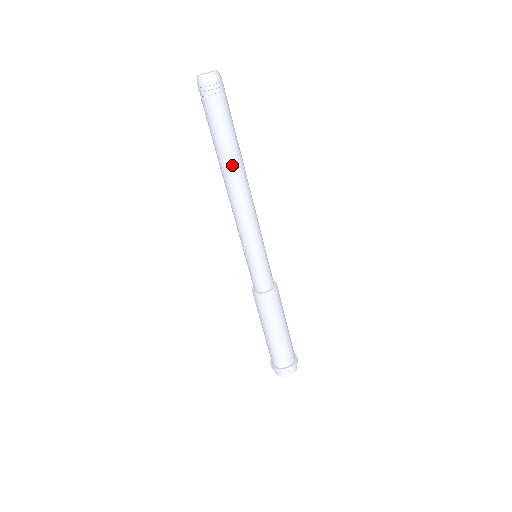
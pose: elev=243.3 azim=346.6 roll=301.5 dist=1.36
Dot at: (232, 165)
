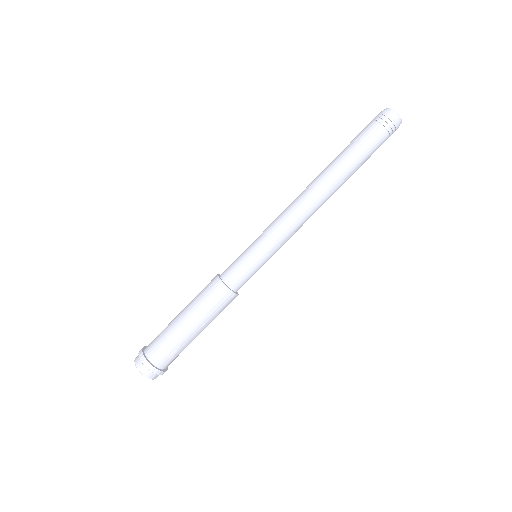
Dot at: (337, 181)
